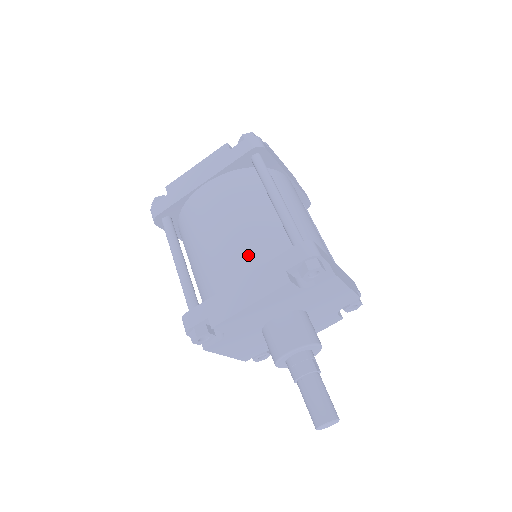
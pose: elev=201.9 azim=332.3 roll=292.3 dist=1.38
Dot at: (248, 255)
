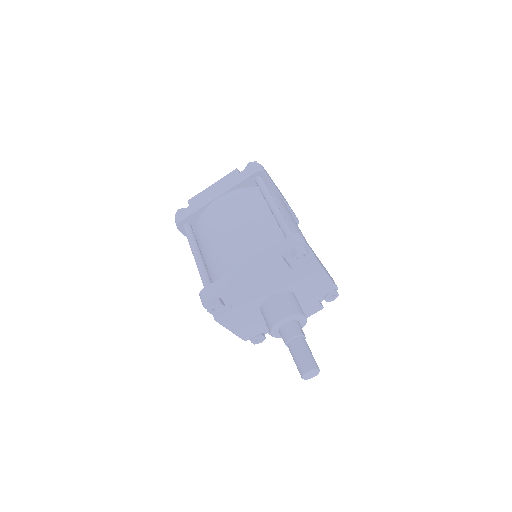
Dot at: (252, 245)
